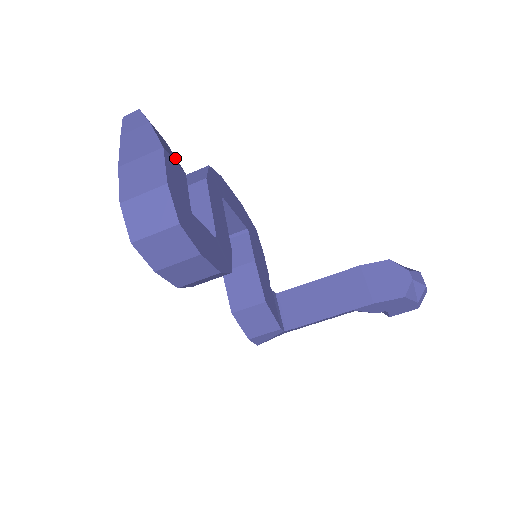
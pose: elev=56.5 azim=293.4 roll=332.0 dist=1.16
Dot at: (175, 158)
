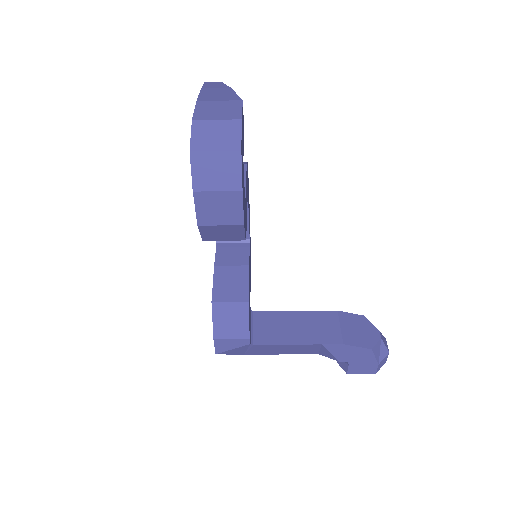
Dot at: occluded
